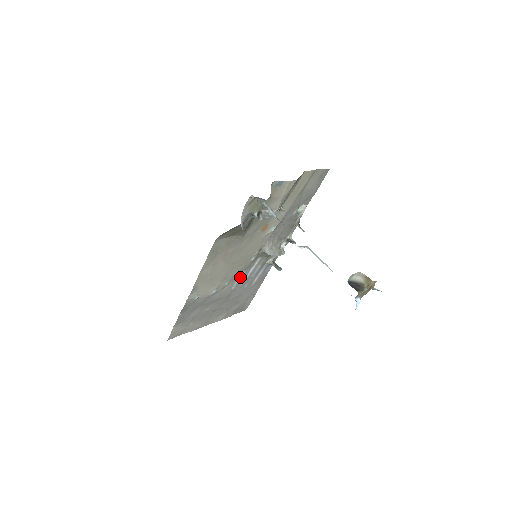
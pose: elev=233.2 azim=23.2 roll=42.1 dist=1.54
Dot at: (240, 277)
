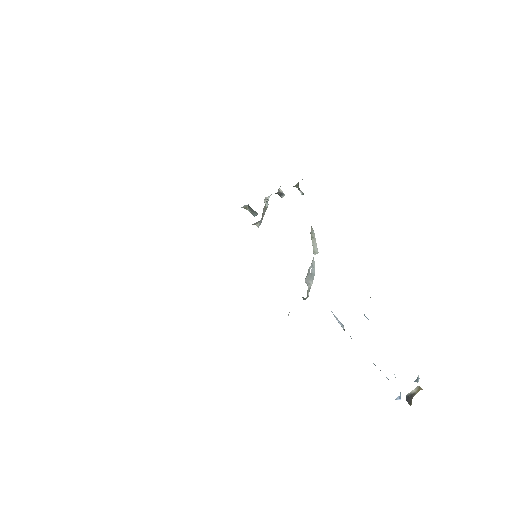
Dot at: occluded
